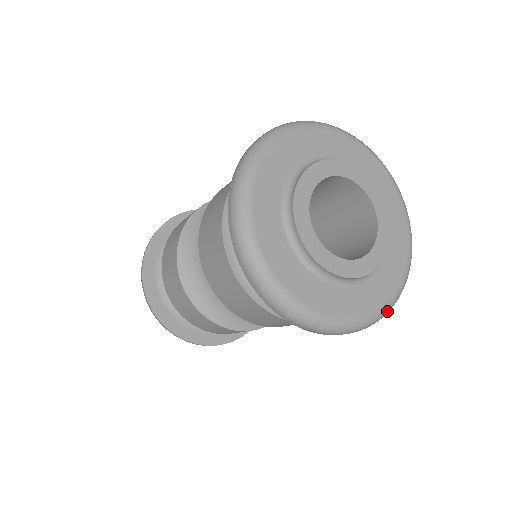
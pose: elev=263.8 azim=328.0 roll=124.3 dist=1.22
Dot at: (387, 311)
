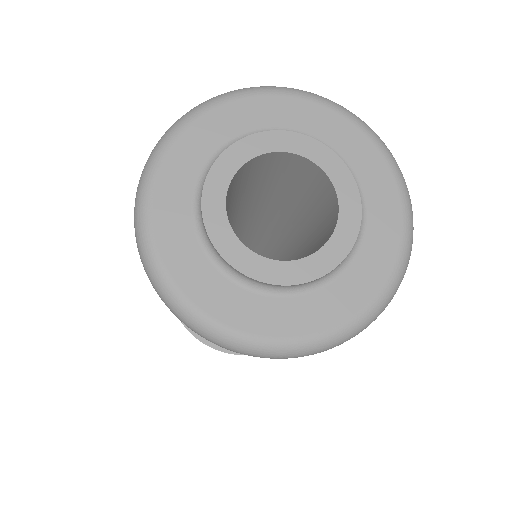
Dot at: (317, 347)
